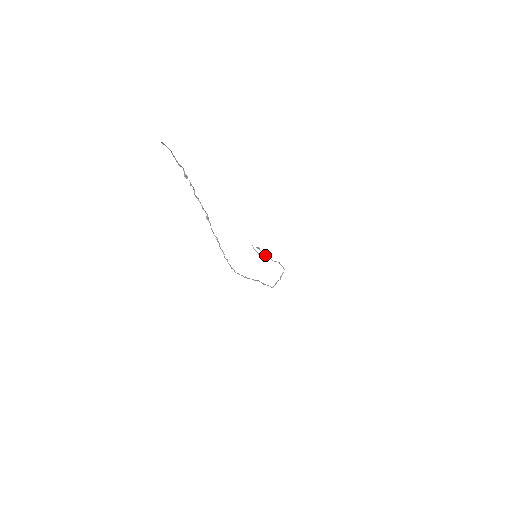
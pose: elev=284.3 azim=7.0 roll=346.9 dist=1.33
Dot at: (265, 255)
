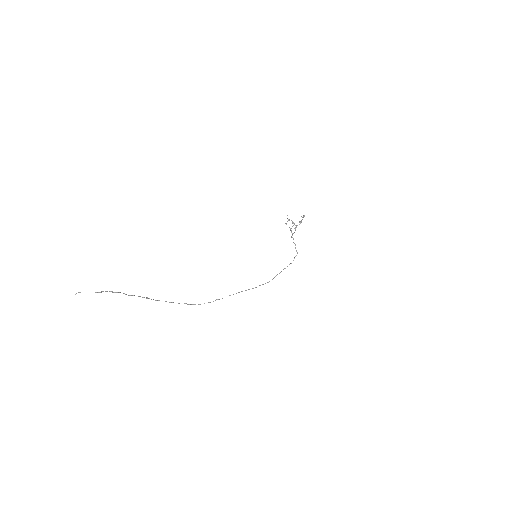
Dot at: (299, 224)
